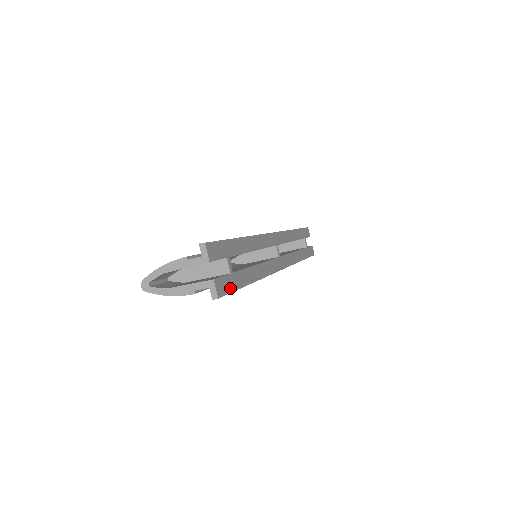
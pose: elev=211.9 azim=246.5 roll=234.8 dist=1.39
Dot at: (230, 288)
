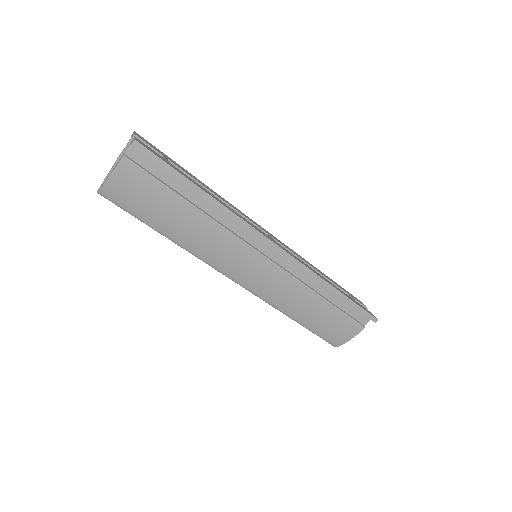
Dot at: (159, 157)
